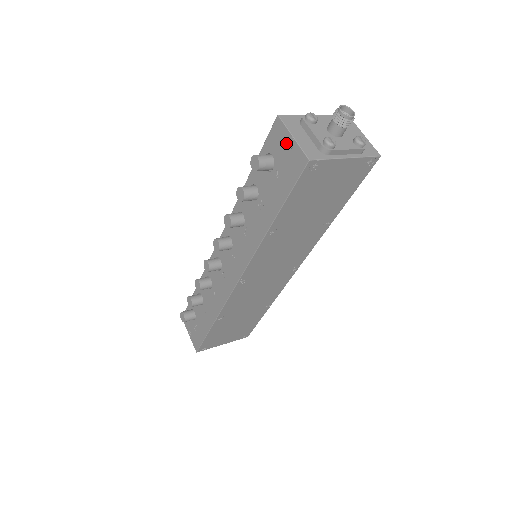
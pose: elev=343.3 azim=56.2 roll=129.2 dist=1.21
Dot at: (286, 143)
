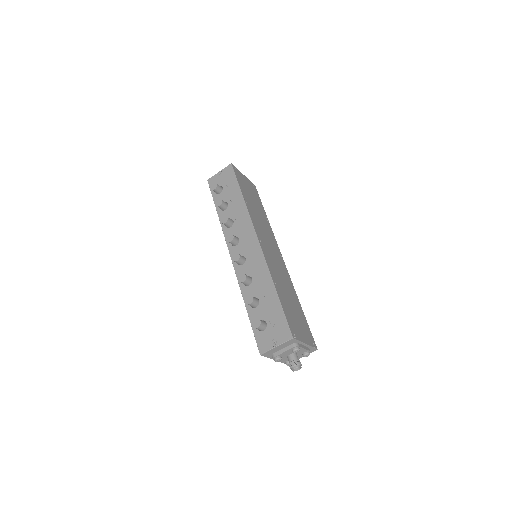
Dot at: (219, 176)
